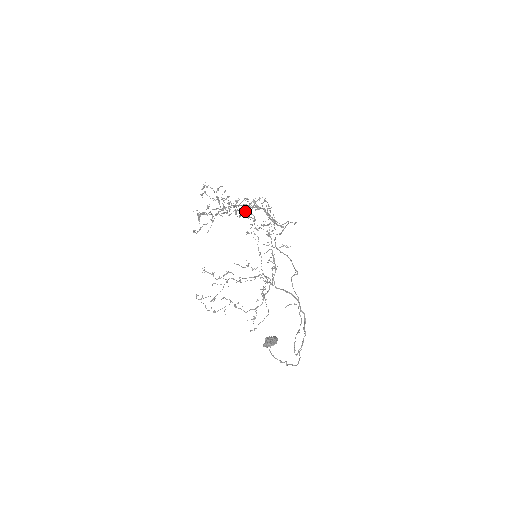
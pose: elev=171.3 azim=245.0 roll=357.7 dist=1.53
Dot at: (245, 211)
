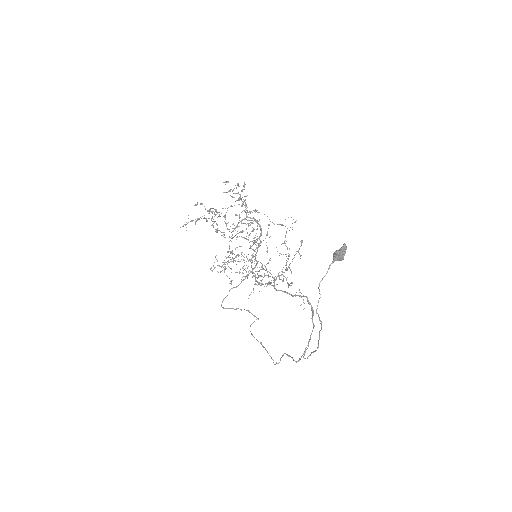
Dot at: (255, 211)
